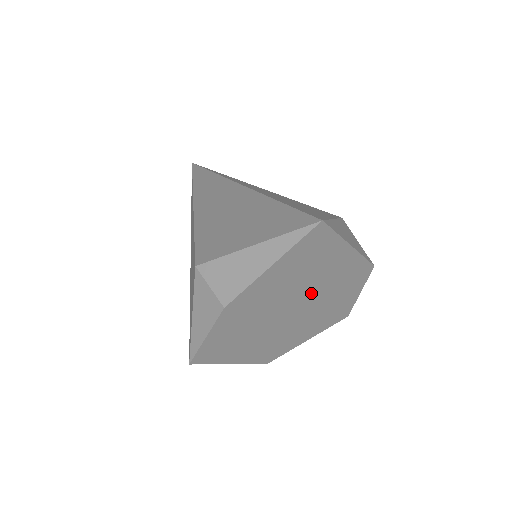
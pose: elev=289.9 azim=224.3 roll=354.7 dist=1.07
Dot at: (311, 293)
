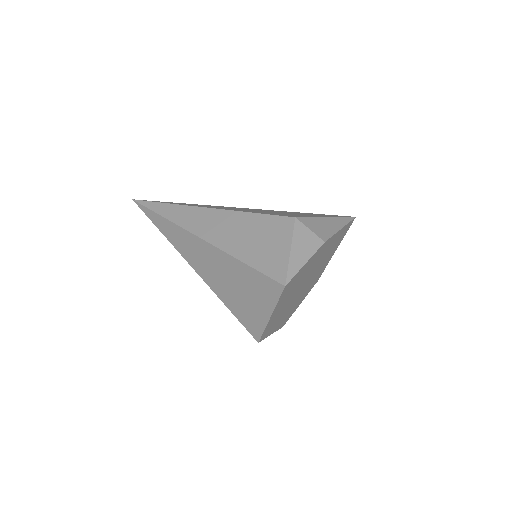
Dot at: (313, 276)
